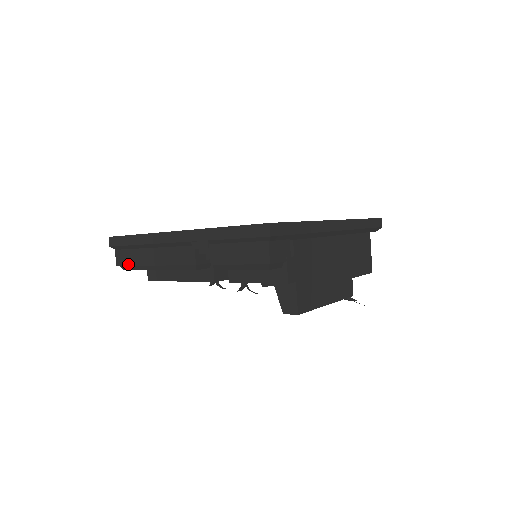
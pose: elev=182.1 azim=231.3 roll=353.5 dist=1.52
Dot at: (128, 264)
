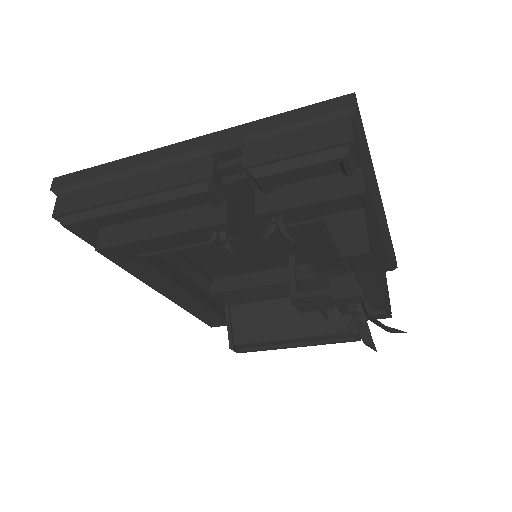
Dot at: (77, 208)
